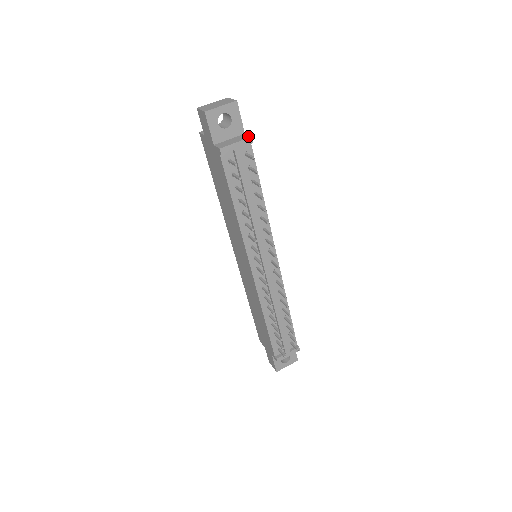
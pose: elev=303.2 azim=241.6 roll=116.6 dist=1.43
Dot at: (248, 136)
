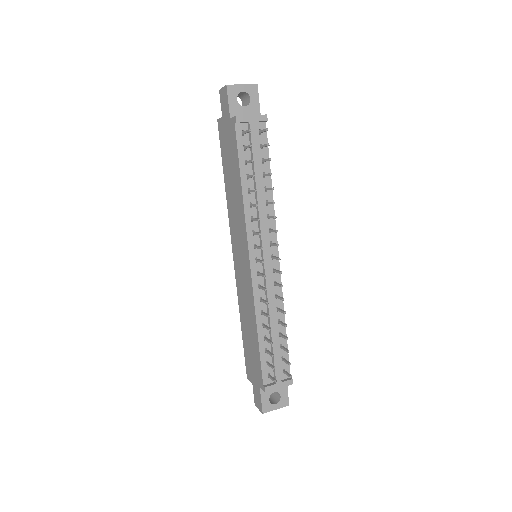
Dot at: (264, 115)
